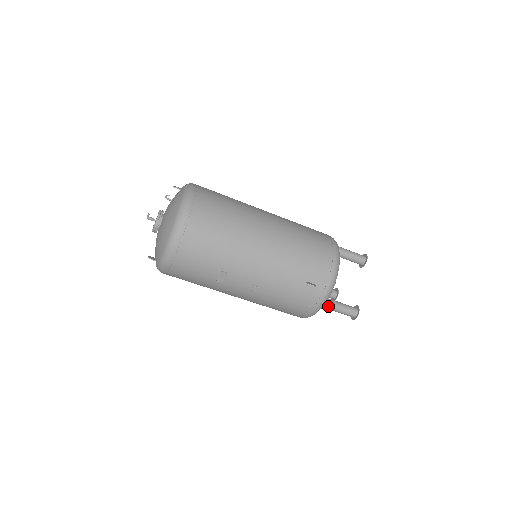
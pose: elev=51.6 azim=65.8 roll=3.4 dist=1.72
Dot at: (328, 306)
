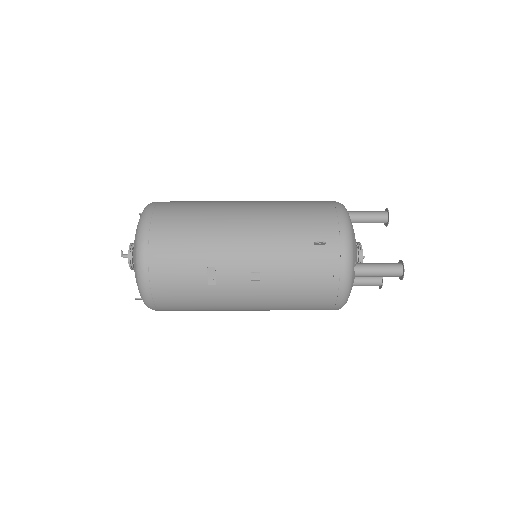
Dot at: (360, 271)
